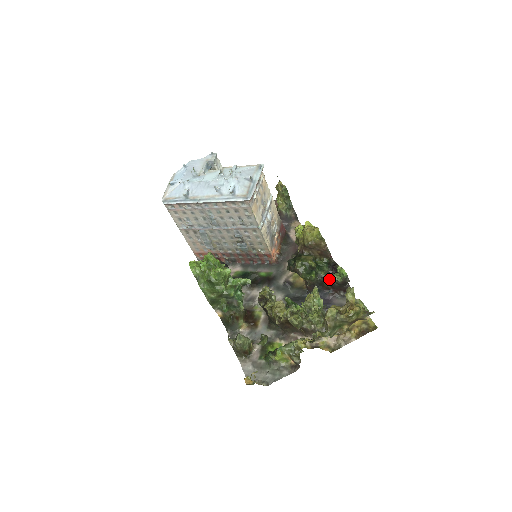
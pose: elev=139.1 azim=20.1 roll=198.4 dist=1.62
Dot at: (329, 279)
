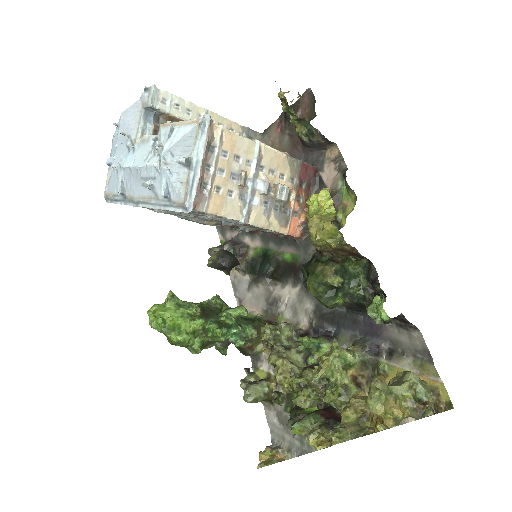
Dot at: (369, 303)
